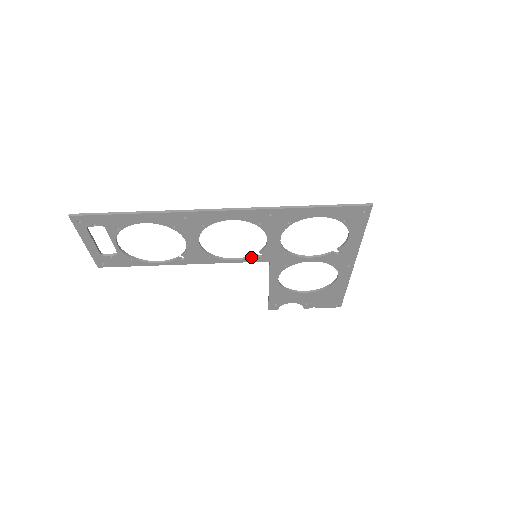
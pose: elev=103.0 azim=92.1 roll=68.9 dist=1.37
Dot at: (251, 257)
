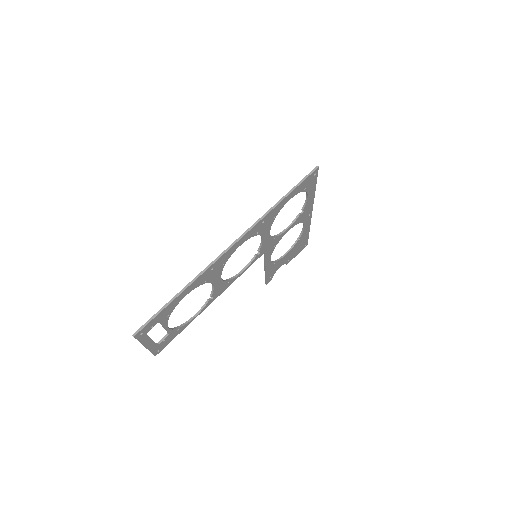
Dot at: (254, 259)
